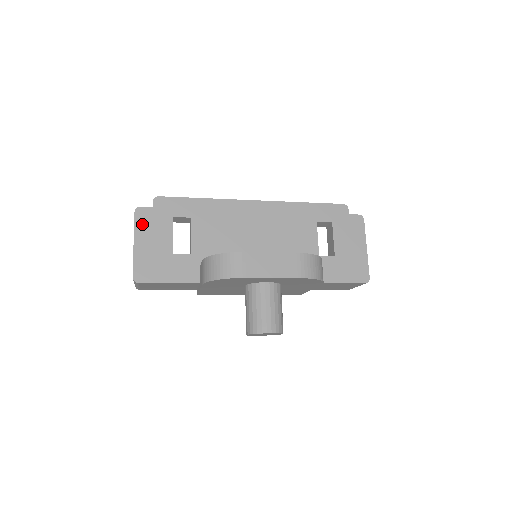
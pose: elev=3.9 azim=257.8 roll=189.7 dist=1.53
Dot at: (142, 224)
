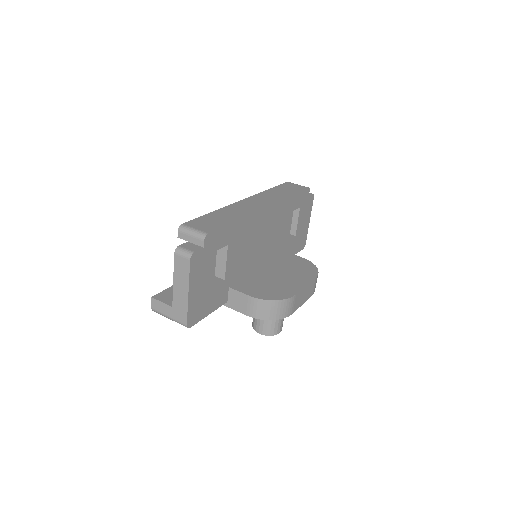
Dot at: (195, 270)
